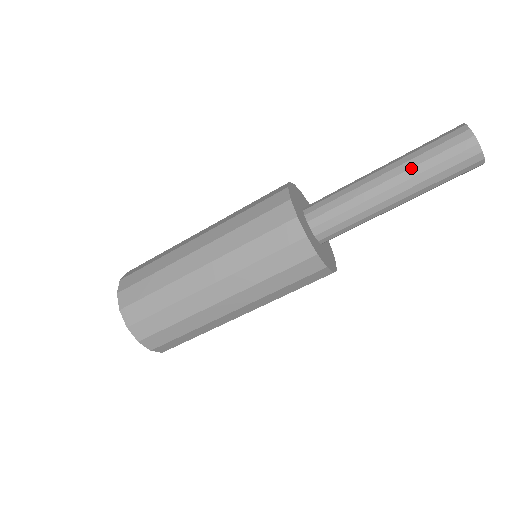
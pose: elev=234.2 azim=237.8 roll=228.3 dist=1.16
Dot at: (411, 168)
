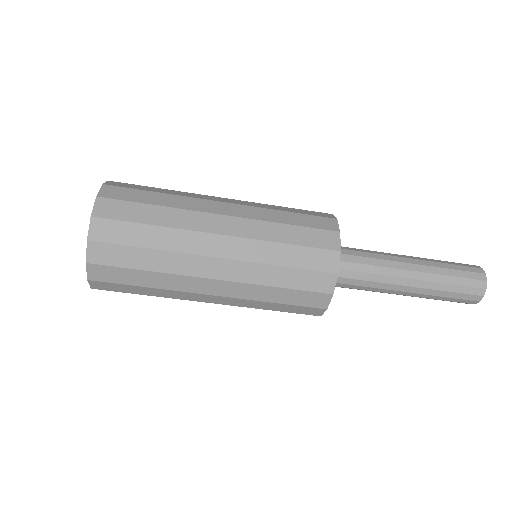
Dot at: (430, 261)
